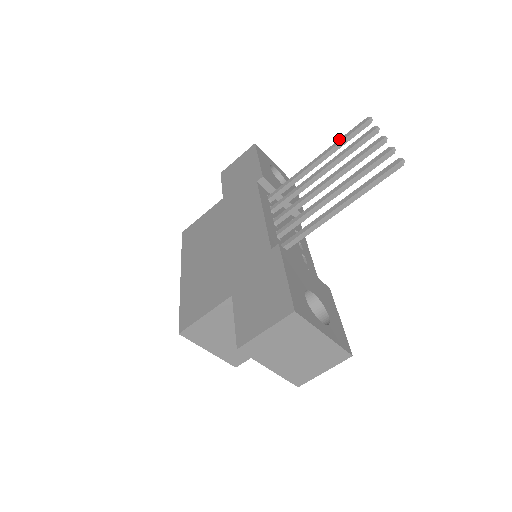
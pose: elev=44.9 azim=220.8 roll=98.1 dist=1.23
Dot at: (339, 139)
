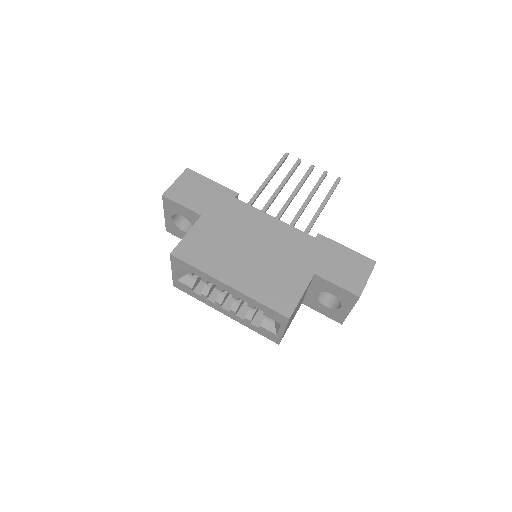
Dot at: (275, 166)
